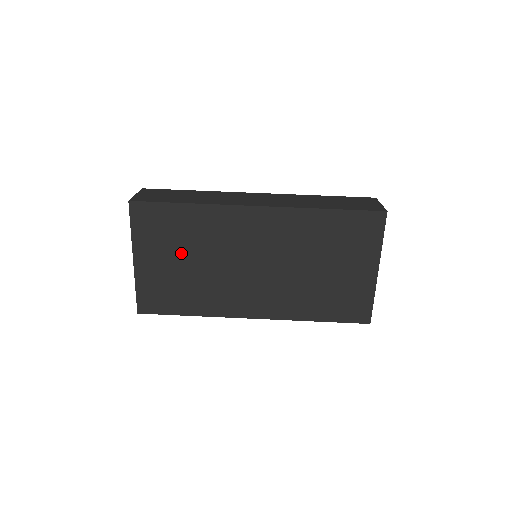
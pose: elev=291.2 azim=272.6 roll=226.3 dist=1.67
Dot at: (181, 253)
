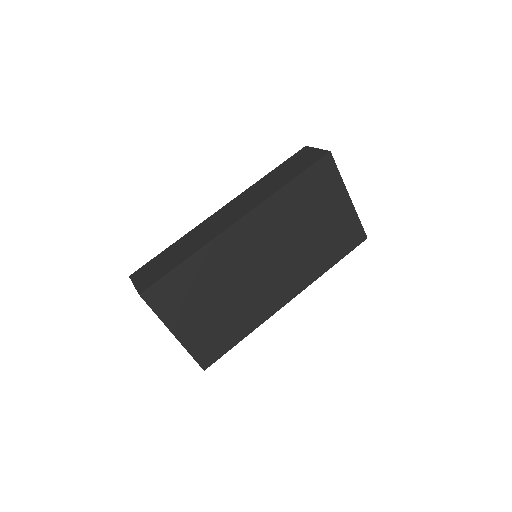
Dot at: (206, 300)
